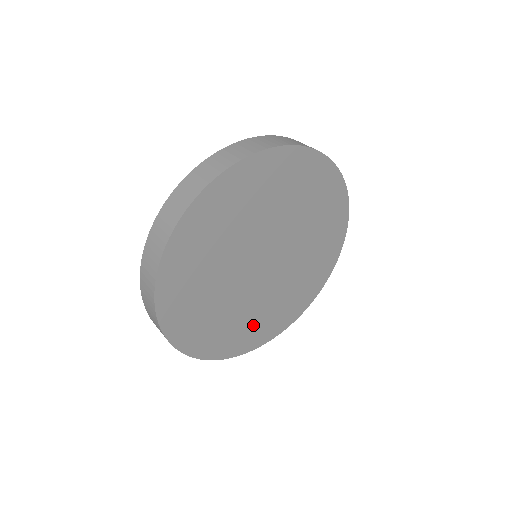
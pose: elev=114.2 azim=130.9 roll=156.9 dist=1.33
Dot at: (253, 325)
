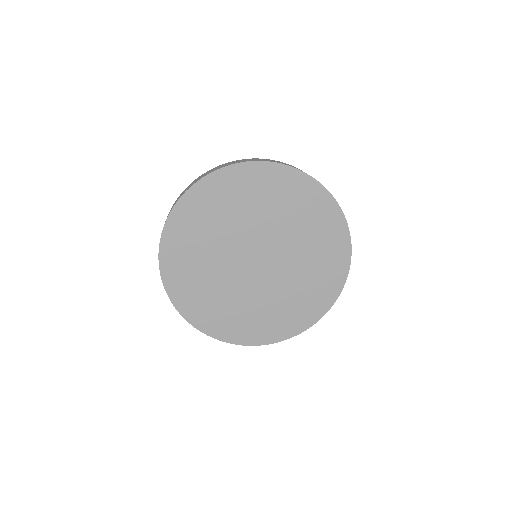
Dot at: (230, 314)
